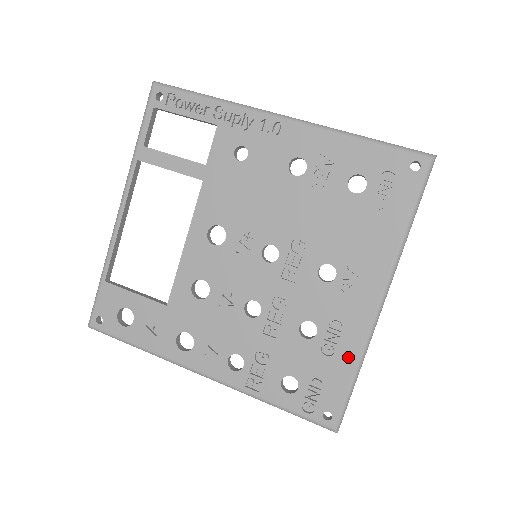
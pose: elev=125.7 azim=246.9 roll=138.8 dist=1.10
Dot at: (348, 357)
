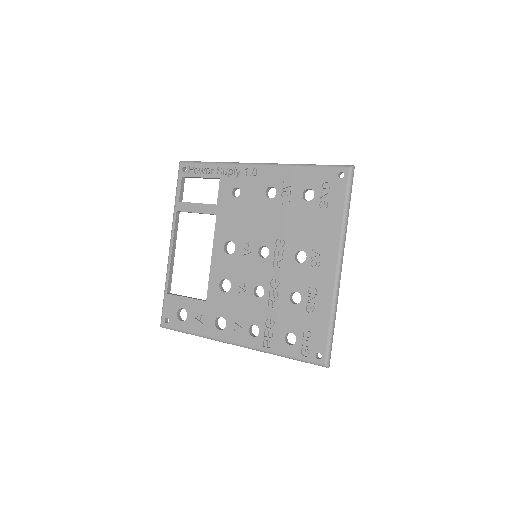
Dot at: (324, 311)
